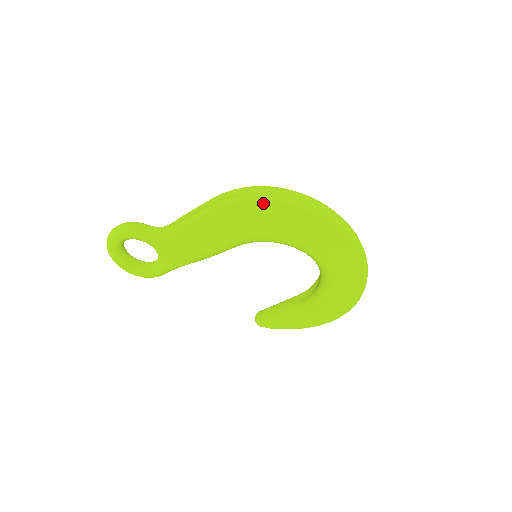
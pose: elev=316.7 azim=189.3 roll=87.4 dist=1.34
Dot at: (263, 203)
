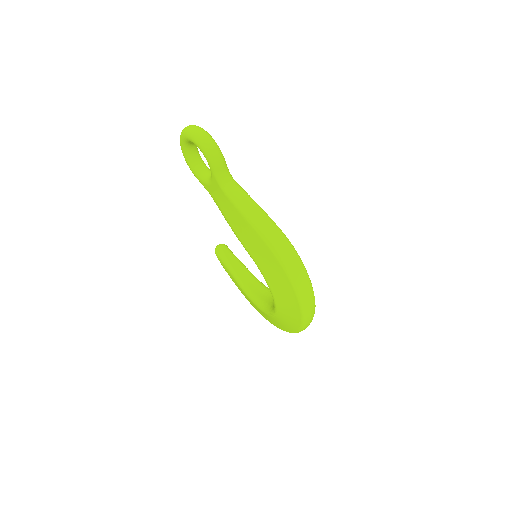
Dot at: (288, 280)
